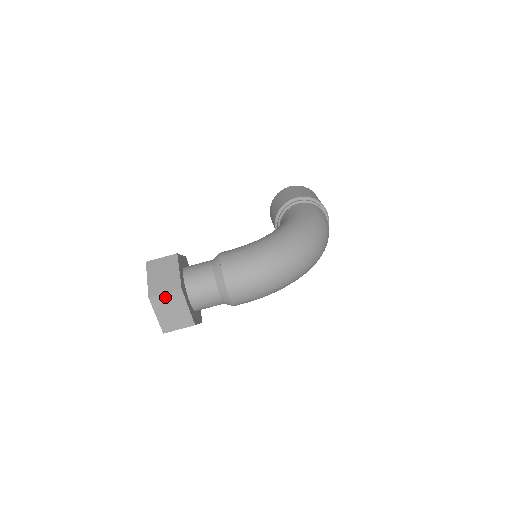
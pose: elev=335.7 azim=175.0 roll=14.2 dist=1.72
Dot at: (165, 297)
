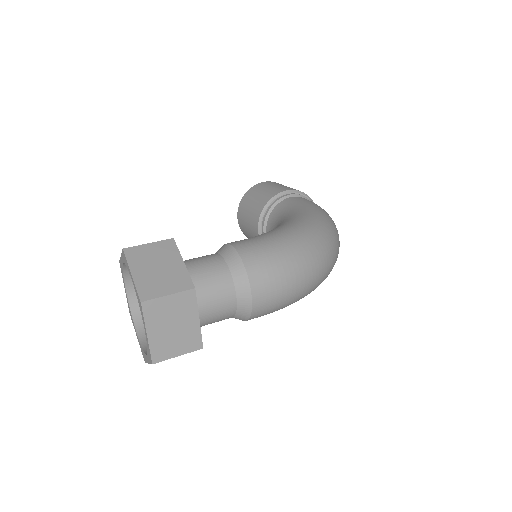
Dot at: (167, 301)
